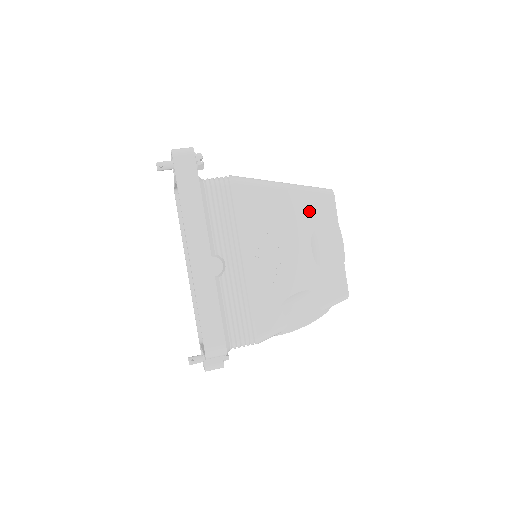
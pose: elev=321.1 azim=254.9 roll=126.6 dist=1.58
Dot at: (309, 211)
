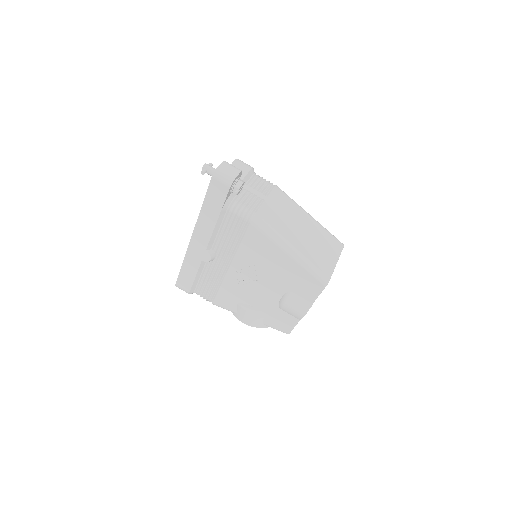
Dot at: (297, 280)
